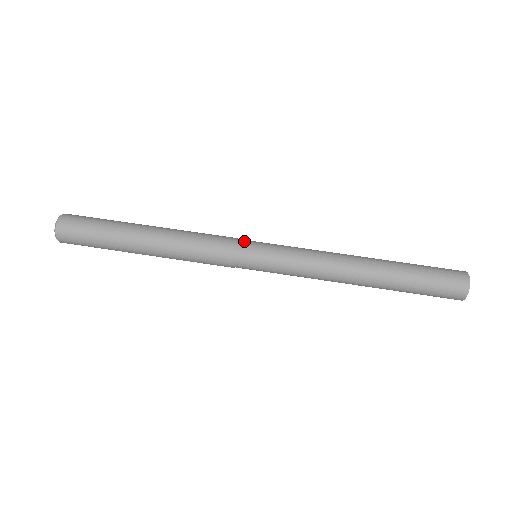
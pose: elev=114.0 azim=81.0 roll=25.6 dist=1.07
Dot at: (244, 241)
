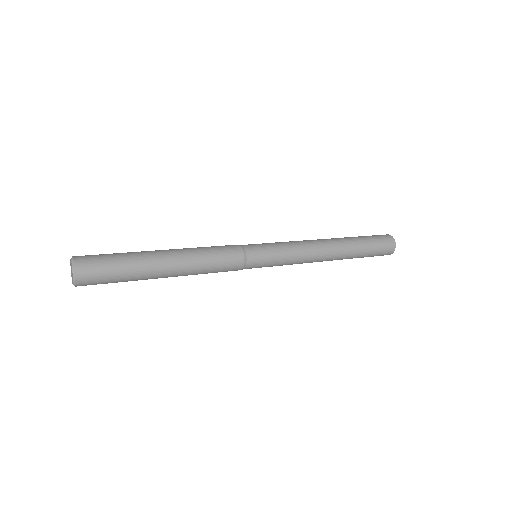
Dot at: (247, 245)
